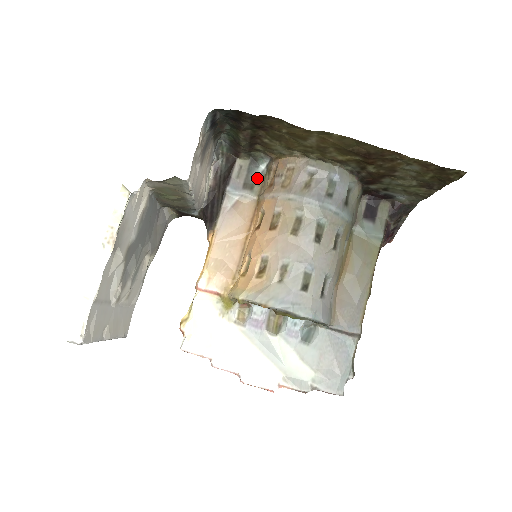
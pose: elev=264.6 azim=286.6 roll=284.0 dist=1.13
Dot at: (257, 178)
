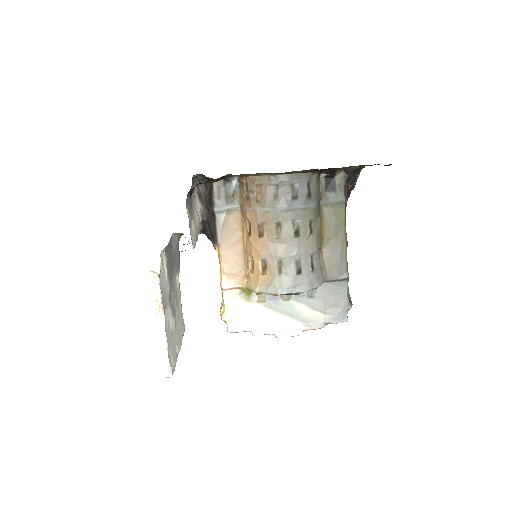
Dot at: (234, 192)
